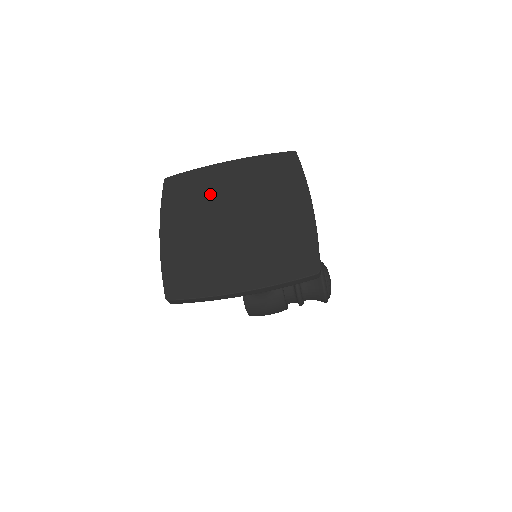
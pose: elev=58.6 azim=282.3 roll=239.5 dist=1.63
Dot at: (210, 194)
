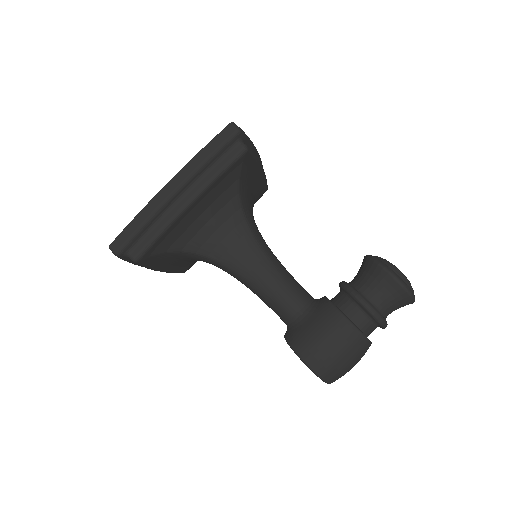
Dot at: occluded
